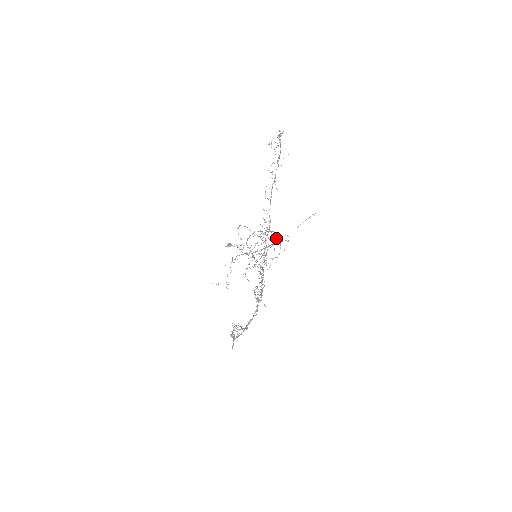
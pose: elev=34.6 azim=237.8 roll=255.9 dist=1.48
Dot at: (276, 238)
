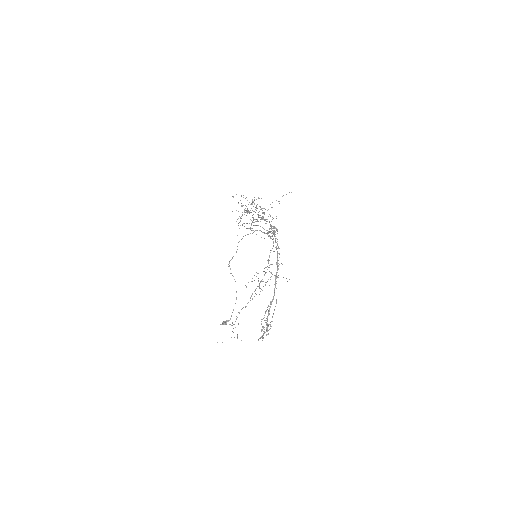
Dot at: (267, 210)
